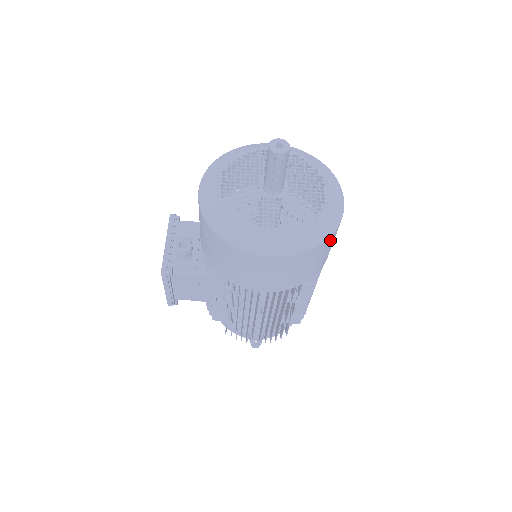
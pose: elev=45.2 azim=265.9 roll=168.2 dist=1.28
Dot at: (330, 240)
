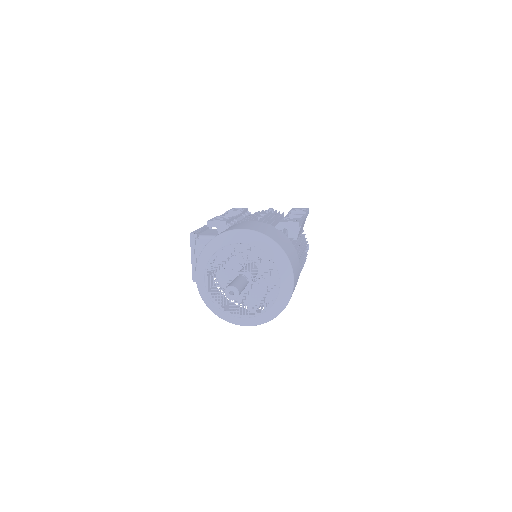
Dot at: occluded
